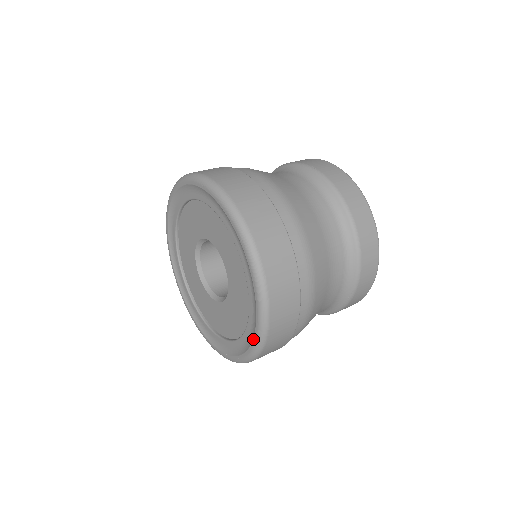
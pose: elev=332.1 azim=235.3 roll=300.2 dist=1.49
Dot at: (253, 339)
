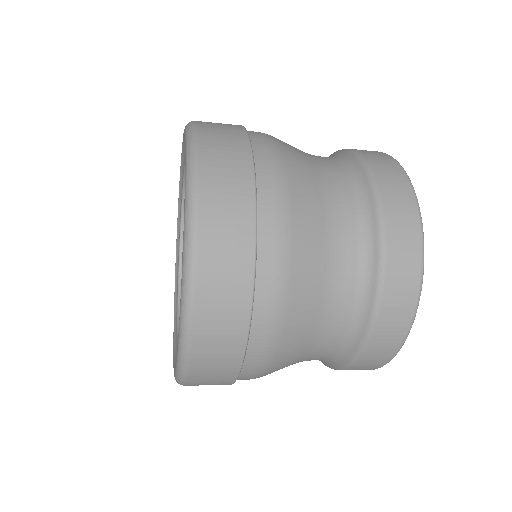
Dot at: occluded
